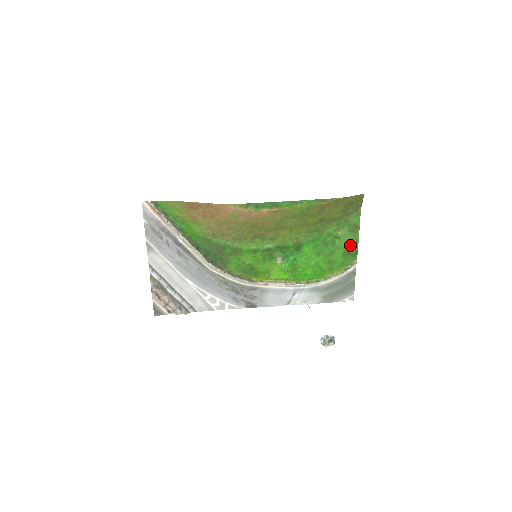
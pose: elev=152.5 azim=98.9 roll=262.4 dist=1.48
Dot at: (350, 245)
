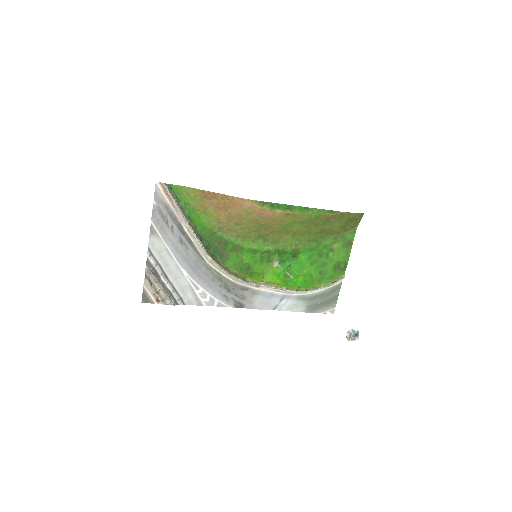
Dot at: (341, 259)
